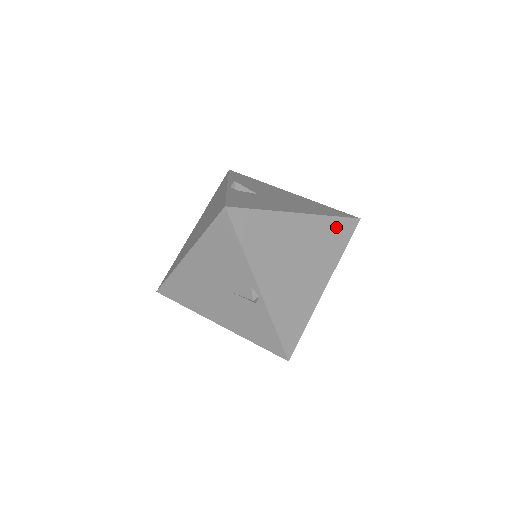
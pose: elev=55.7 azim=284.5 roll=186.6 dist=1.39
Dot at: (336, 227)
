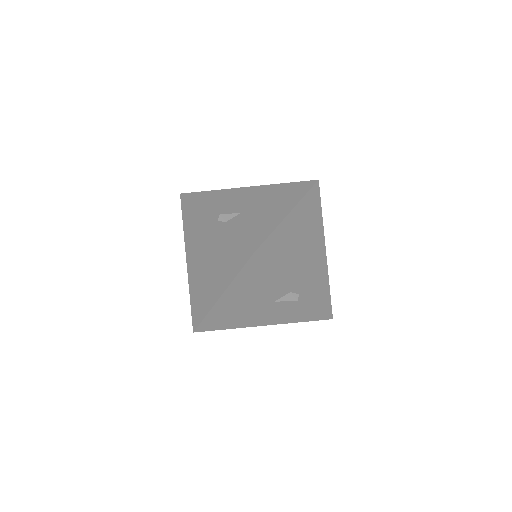
Dot at: (311, 201)
